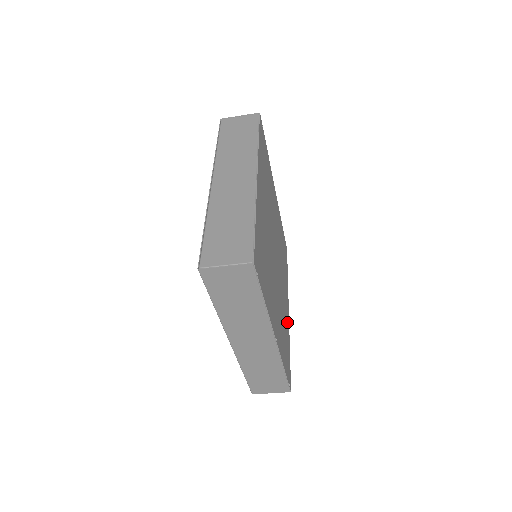
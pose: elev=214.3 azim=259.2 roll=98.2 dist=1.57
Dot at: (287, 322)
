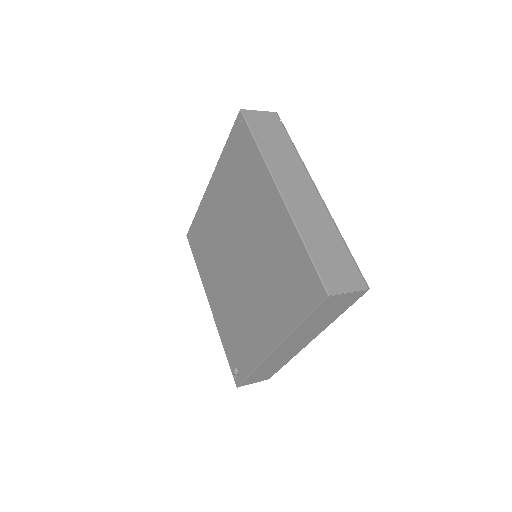
Dot at: occluded
